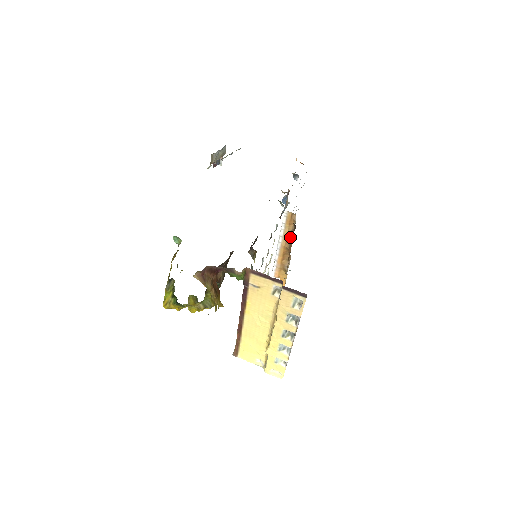
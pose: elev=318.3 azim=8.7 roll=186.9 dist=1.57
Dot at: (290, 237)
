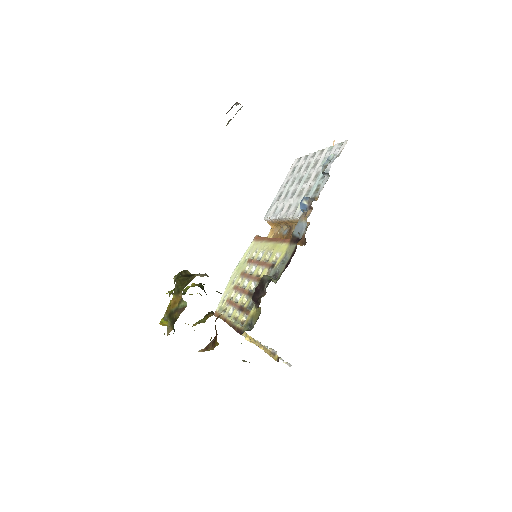
Dot at: occluded
